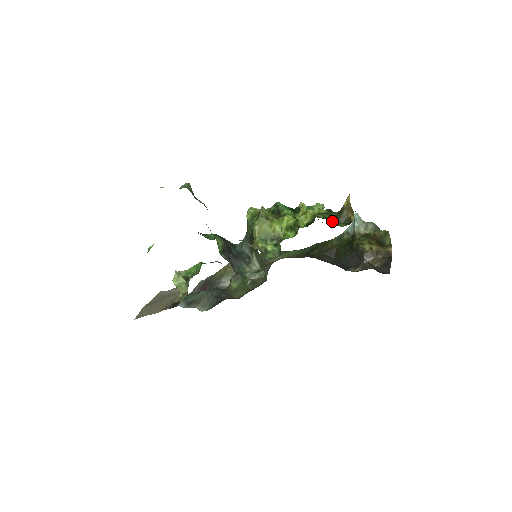
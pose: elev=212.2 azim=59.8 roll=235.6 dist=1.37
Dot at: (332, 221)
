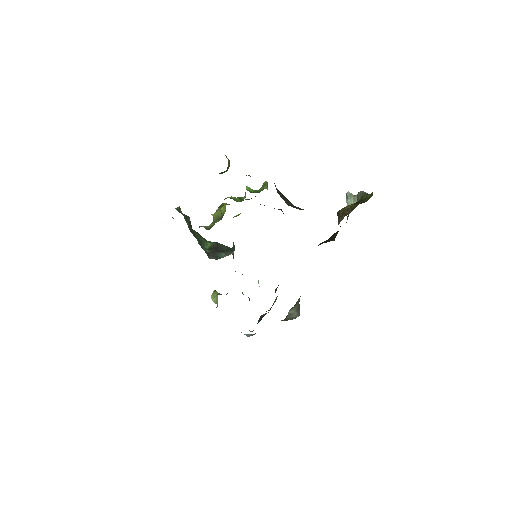
Dot at: (220, 173)
